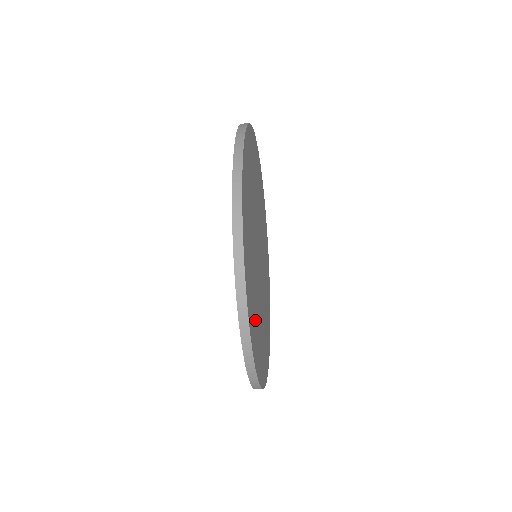
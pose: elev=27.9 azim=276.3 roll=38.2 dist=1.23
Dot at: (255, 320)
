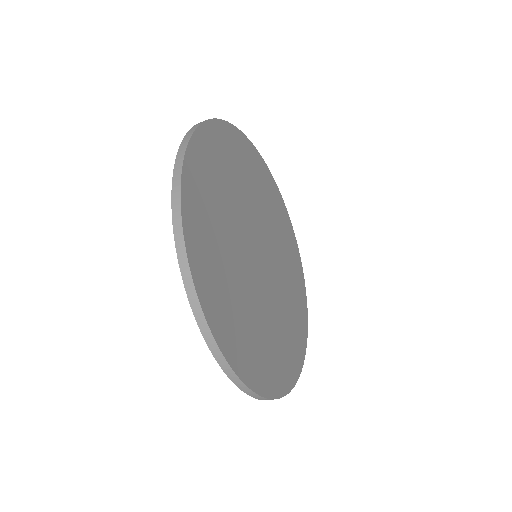
Dot at: (209, 213)
